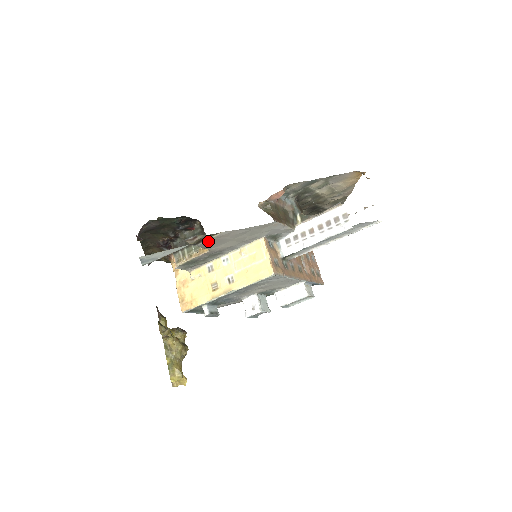
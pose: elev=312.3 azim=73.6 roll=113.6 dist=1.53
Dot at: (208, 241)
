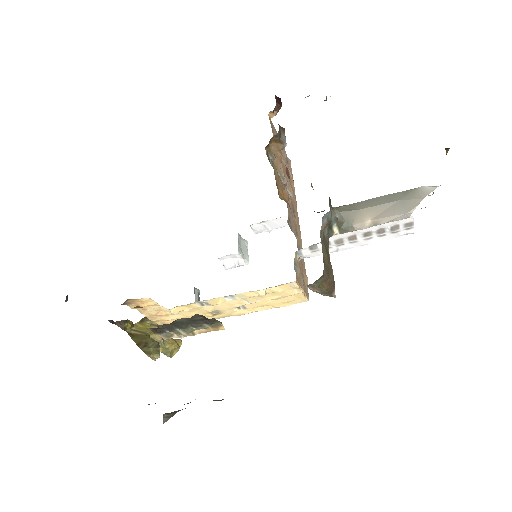
Dot at: occluded
